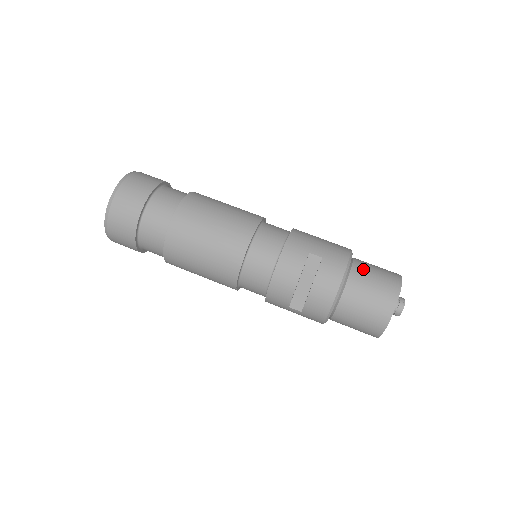
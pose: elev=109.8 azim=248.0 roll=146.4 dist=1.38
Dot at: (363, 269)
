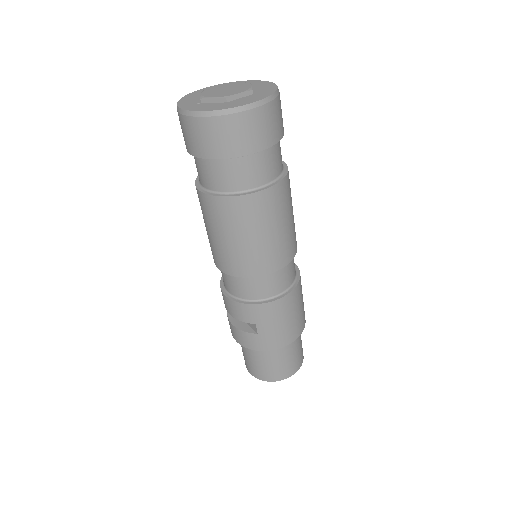
Dot at: (274, 357)
